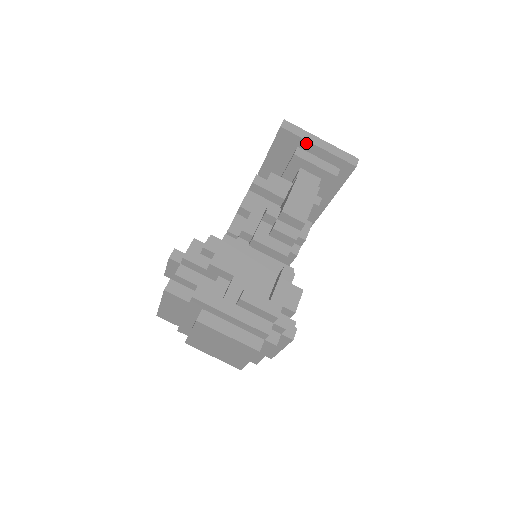
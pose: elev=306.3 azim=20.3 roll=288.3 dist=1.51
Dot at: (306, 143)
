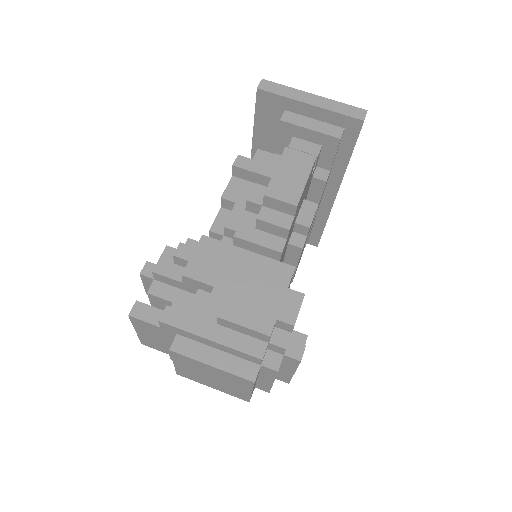
Dot at: (293, 103)
